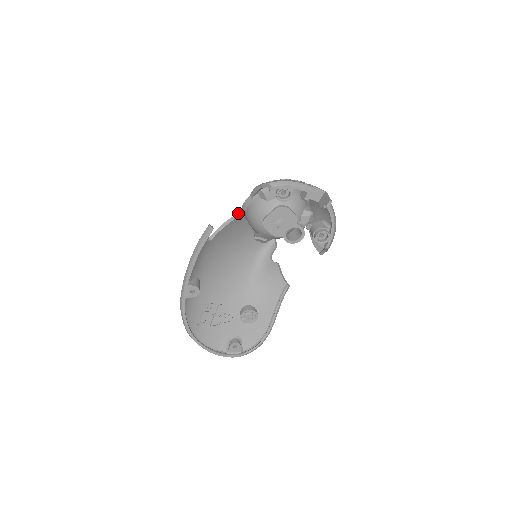
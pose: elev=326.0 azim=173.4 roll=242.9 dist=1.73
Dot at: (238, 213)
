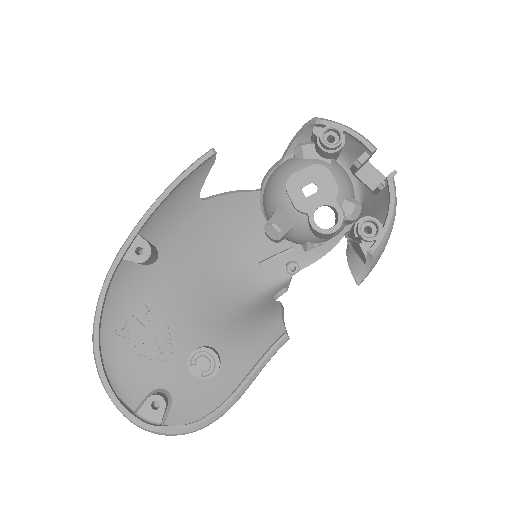
Dot at: occluded
